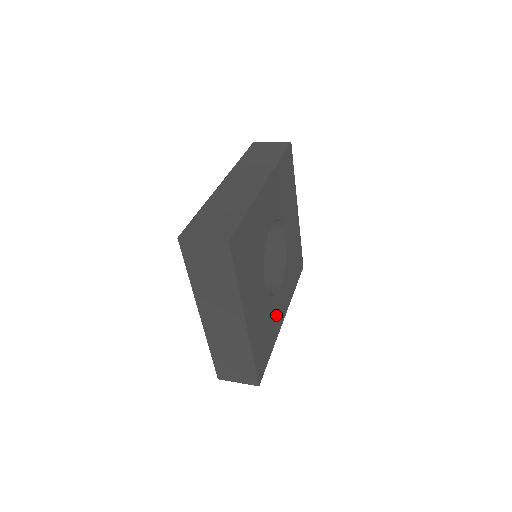
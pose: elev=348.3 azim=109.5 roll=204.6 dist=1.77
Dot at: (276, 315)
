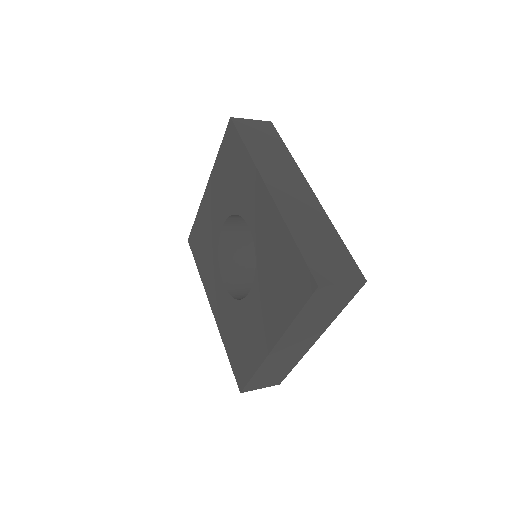
Dot at: occluded
